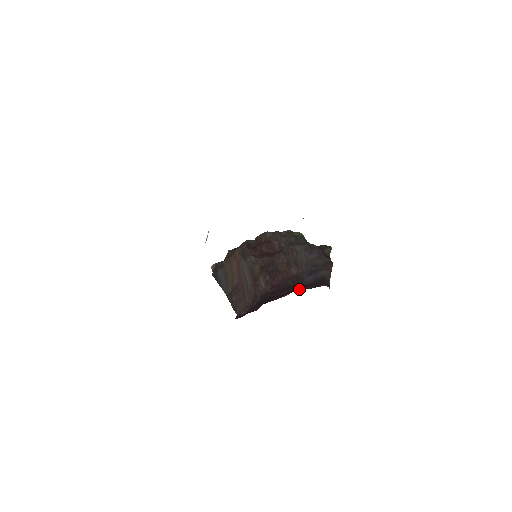
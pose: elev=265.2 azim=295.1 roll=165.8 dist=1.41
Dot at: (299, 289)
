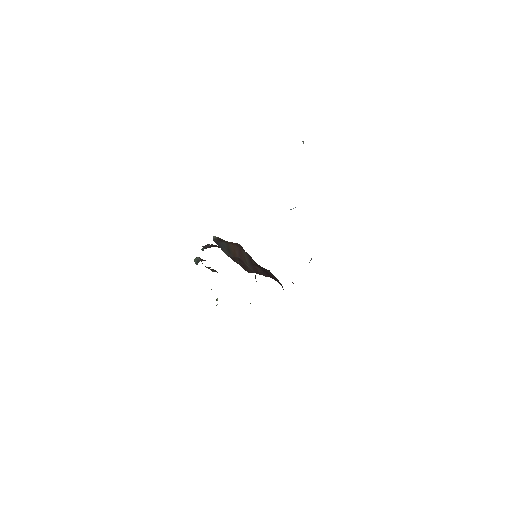
Dot at: occluded
